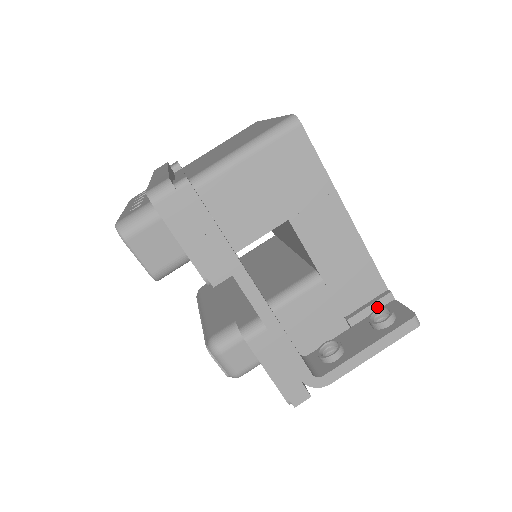
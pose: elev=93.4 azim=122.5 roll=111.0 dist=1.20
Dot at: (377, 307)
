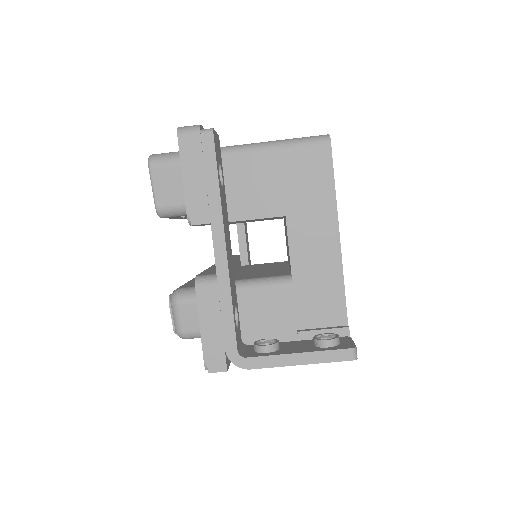
Dot at: occluded
